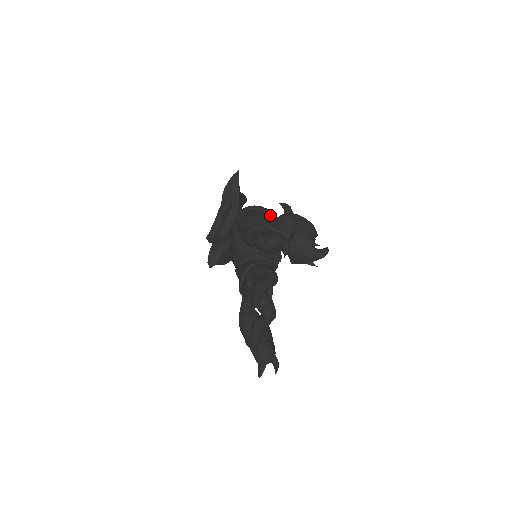
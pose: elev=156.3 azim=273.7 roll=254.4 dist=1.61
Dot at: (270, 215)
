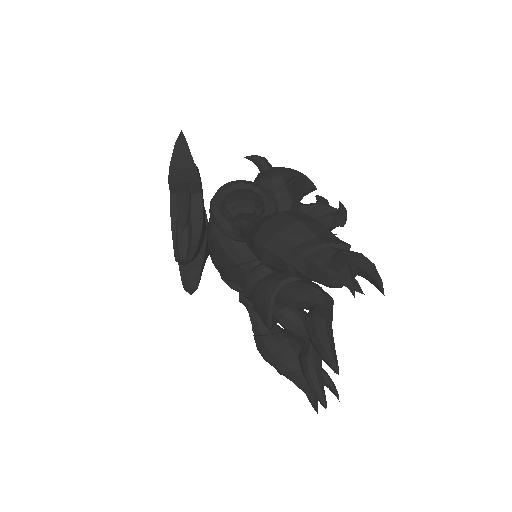
Dot at: (304, 214)
